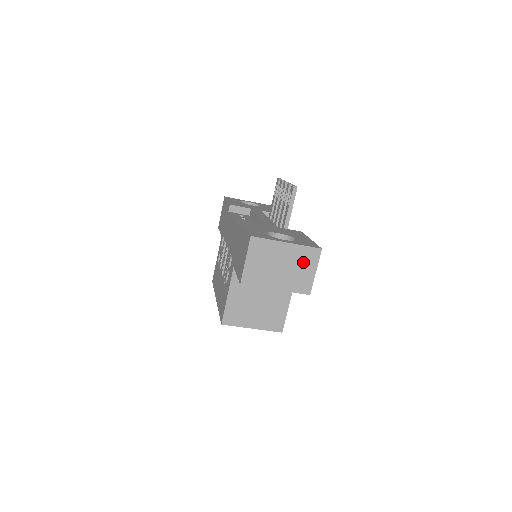
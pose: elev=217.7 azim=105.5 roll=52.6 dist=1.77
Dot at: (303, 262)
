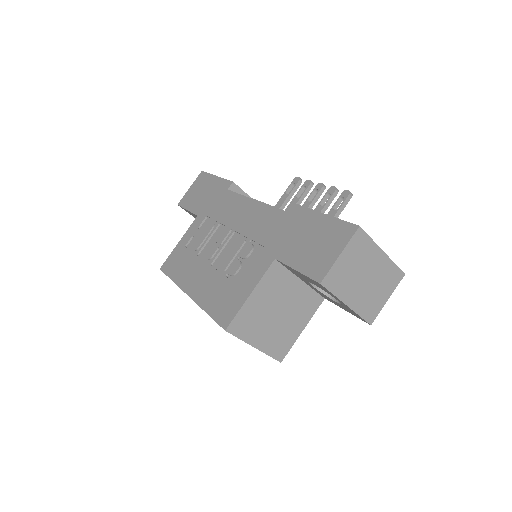
Dot at: (384, 282)
